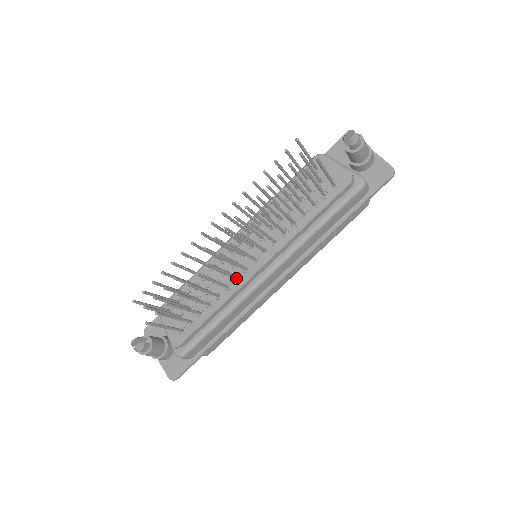
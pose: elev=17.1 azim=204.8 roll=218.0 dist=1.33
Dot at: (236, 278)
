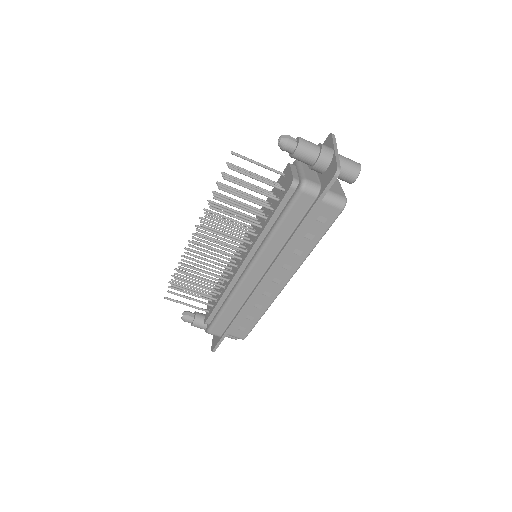
Dot at: (229, 273)
